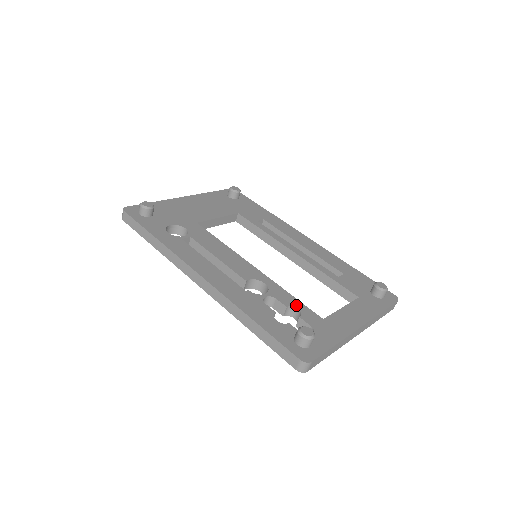
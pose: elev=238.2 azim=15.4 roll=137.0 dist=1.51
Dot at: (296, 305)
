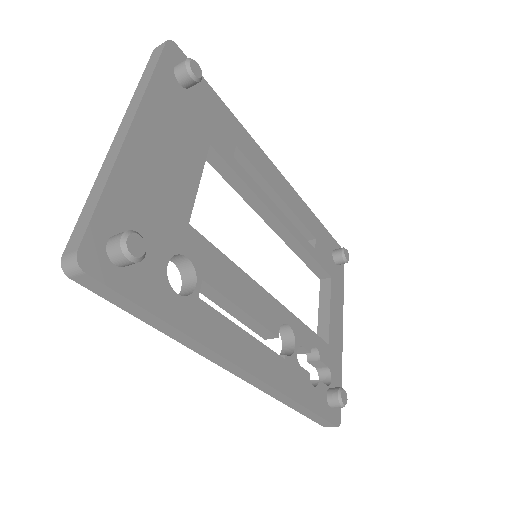
Dot at: (314, 342)
